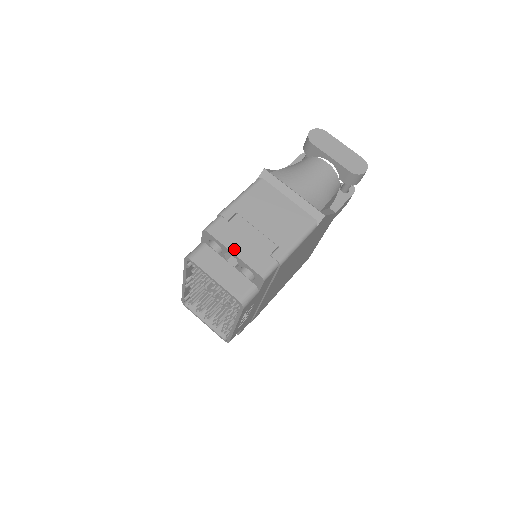
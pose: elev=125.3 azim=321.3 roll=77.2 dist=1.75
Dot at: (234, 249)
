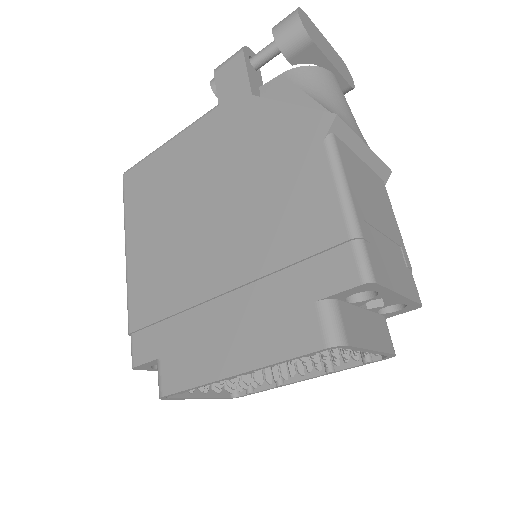
Dot at: (398, 287)
